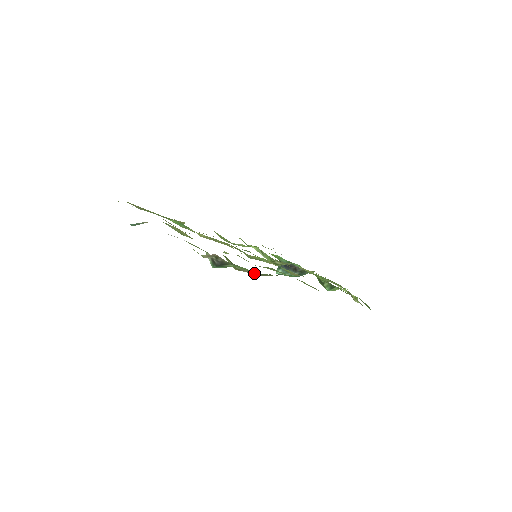
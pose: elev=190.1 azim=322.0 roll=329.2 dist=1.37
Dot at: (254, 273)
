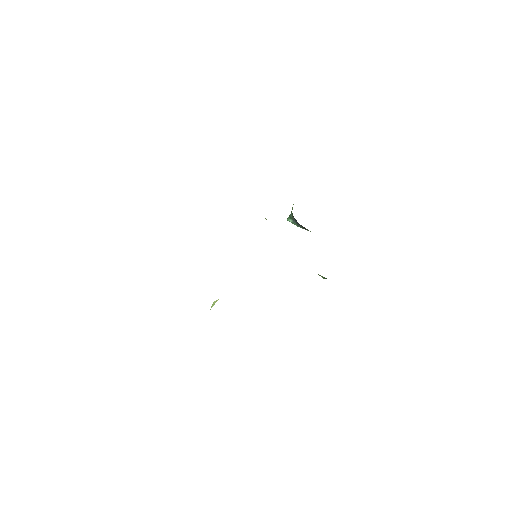
Dot at: occluded
